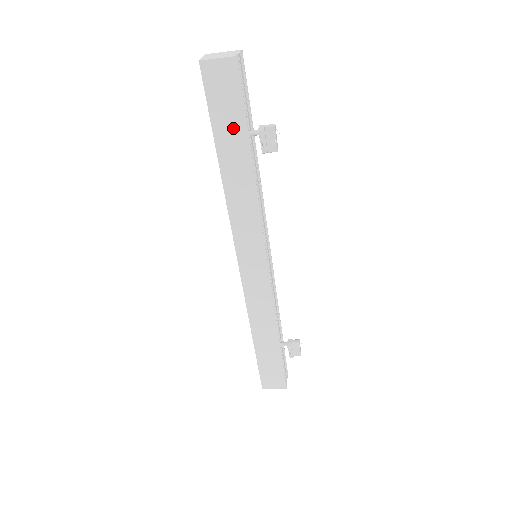
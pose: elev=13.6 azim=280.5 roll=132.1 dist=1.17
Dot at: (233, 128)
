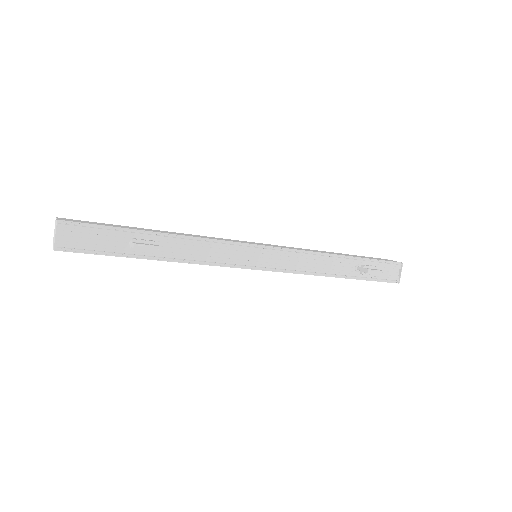
Dot at: occluded
